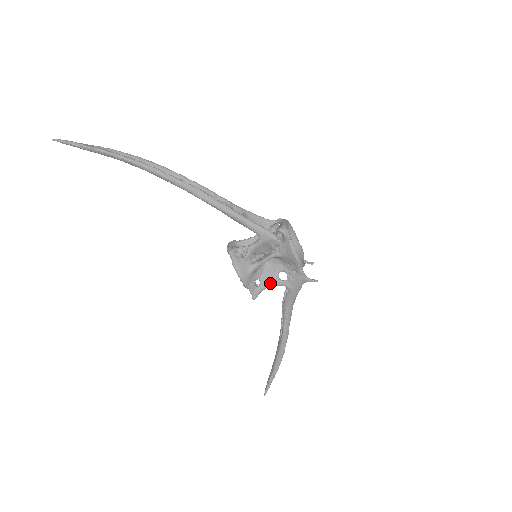
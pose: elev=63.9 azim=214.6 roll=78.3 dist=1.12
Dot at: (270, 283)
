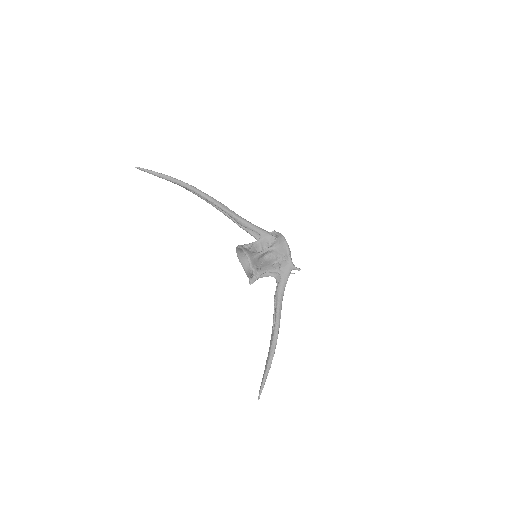
Dot at: (268, 269)
